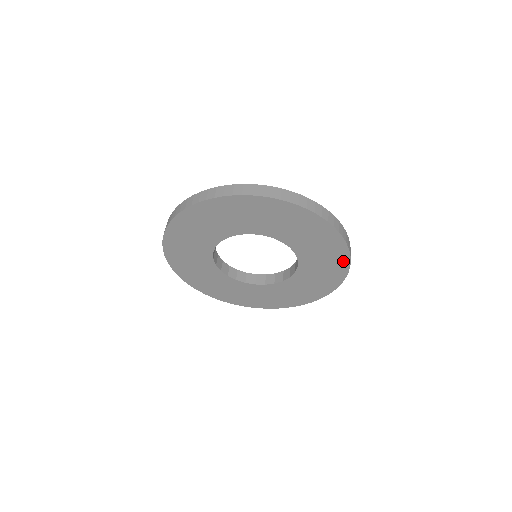
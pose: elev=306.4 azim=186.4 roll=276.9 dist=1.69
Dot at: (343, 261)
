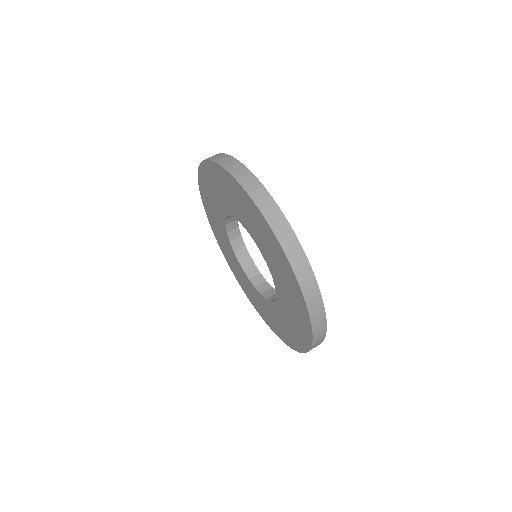
Dot at: (304, 343)
